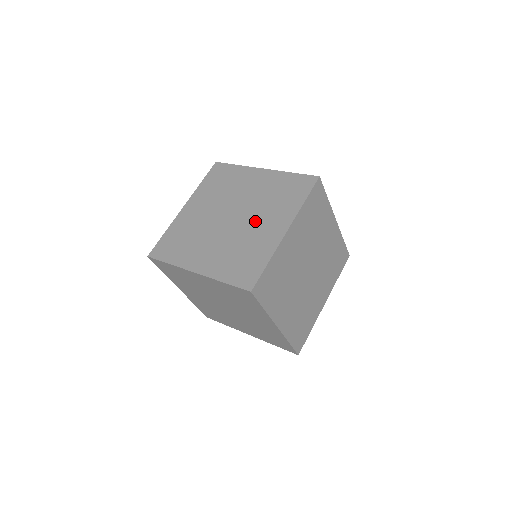
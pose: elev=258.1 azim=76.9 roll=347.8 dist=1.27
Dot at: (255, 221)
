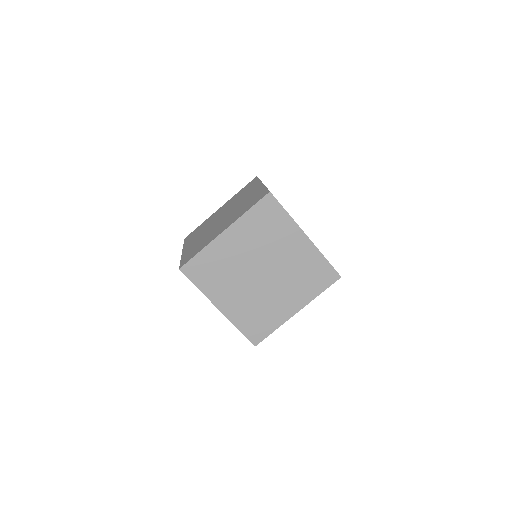
Dot at: (239, 202)
